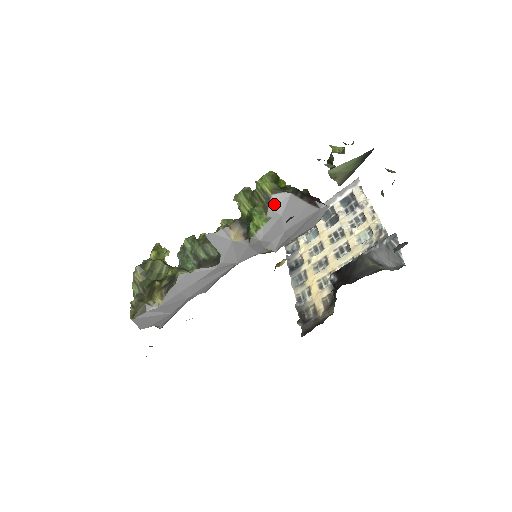
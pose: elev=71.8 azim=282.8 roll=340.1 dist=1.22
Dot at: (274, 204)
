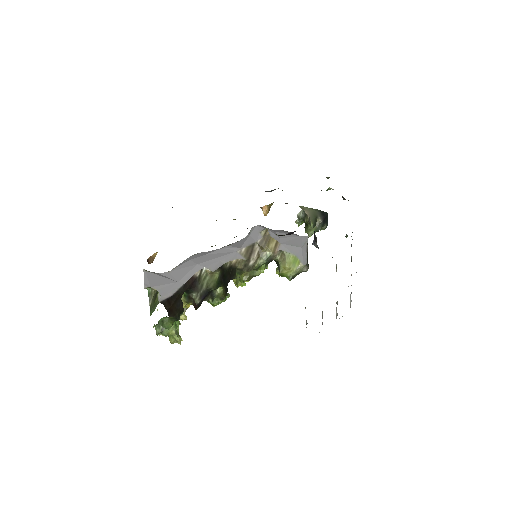
Dot at: occluded
